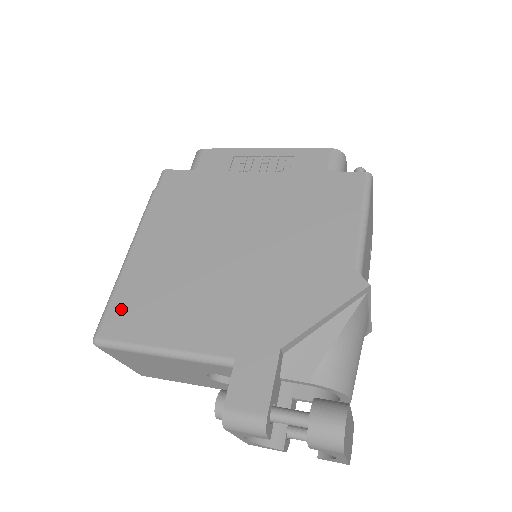
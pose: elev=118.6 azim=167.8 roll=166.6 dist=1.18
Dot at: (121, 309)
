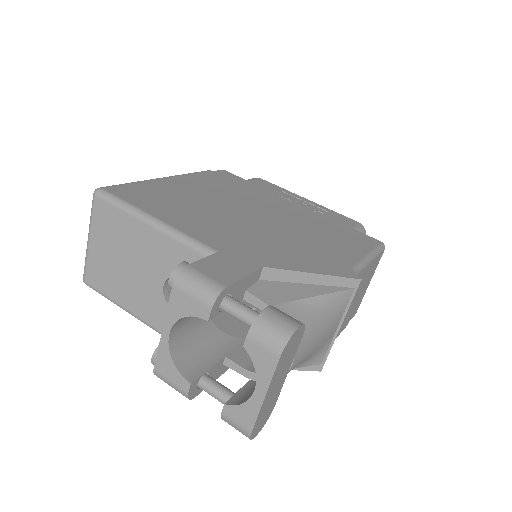
Dot at: (136, 189)
